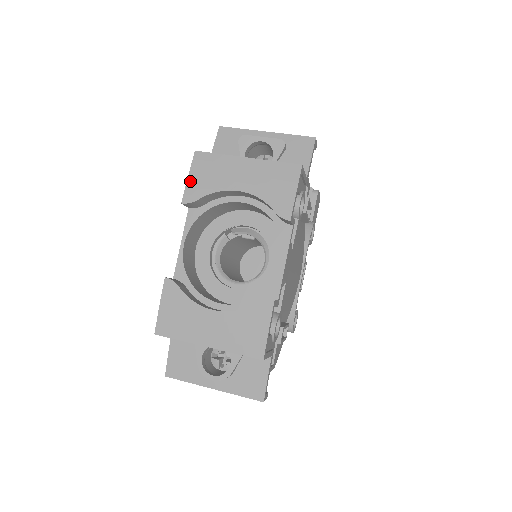
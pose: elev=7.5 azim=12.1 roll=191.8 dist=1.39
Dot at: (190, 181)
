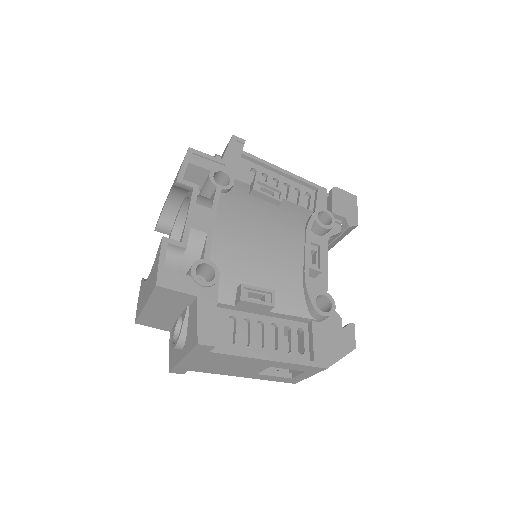
Dot at: occluded
